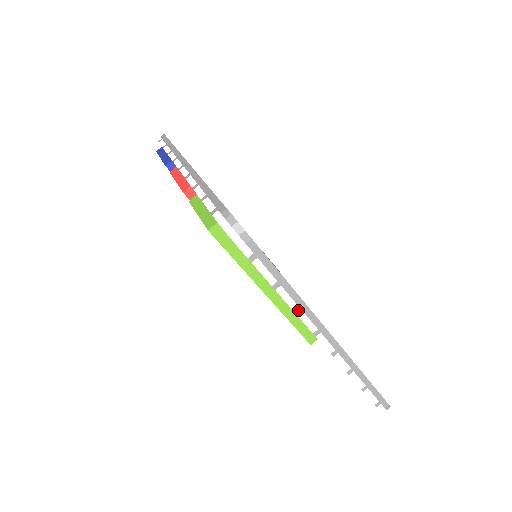
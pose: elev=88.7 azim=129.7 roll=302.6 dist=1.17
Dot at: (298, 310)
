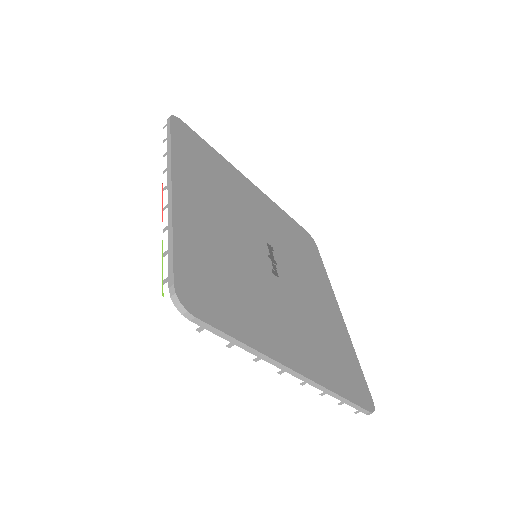
Dot at: (257, 359)
